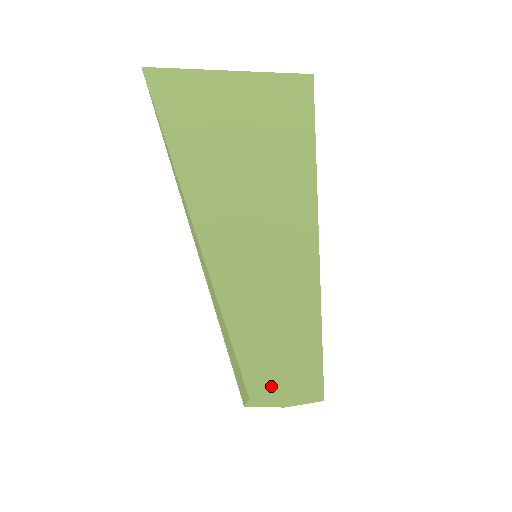
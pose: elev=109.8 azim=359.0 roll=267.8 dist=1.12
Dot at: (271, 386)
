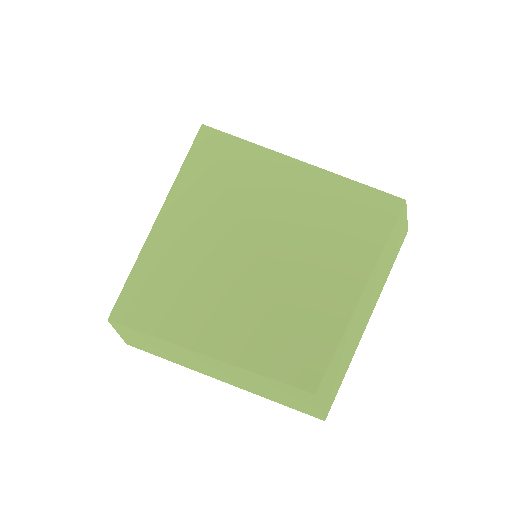
Dot at: occluded
